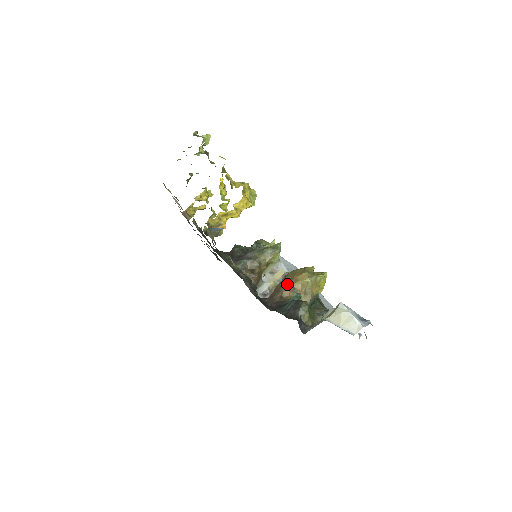
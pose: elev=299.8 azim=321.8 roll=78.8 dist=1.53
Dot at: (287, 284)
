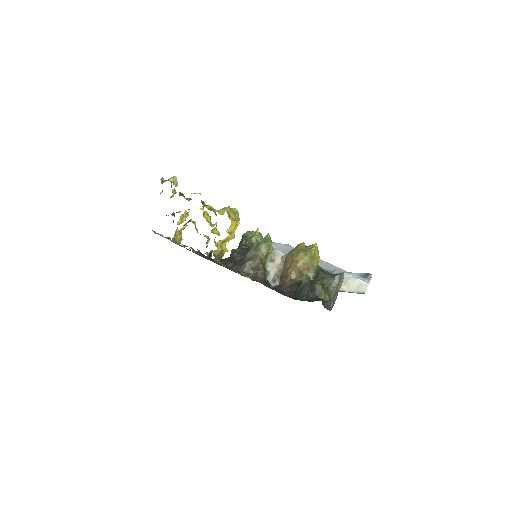
Dot at: (291, 268)
